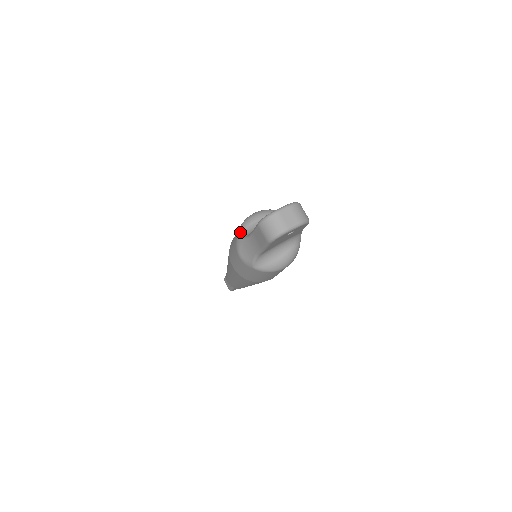
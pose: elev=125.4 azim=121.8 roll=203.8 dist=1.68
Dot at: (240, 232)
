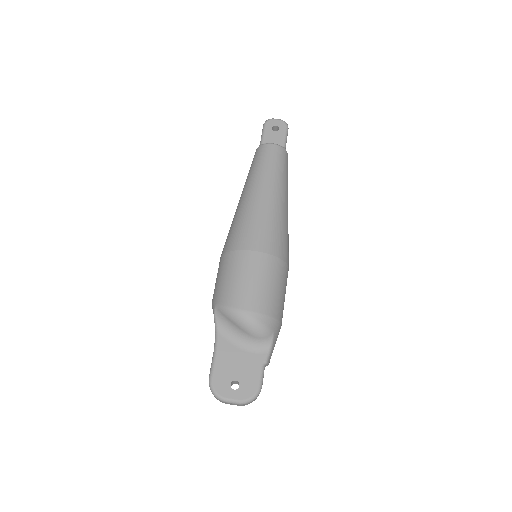
Dot at: (220, 311)
